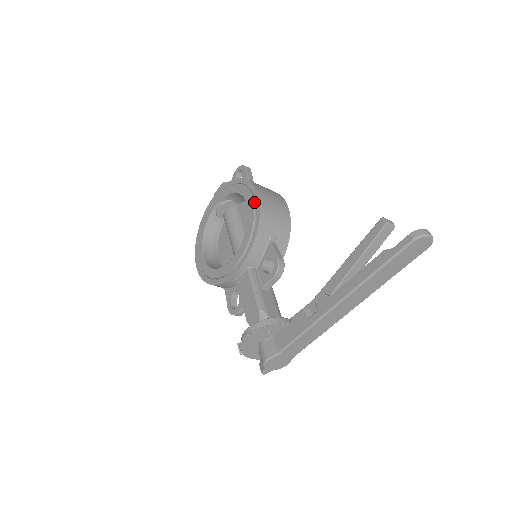
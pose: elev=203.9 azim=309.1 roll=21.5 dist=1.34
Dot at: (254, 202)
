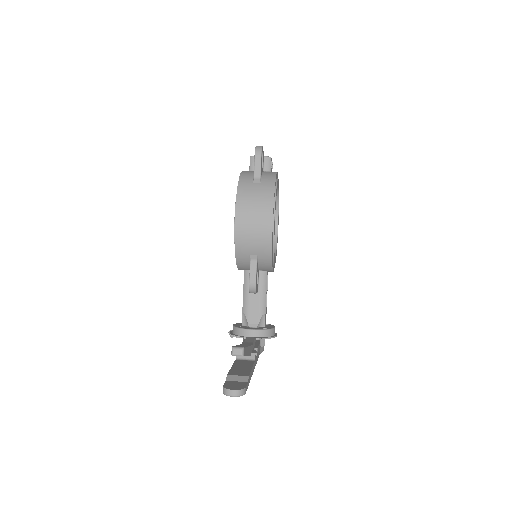
Dot at: occluded
